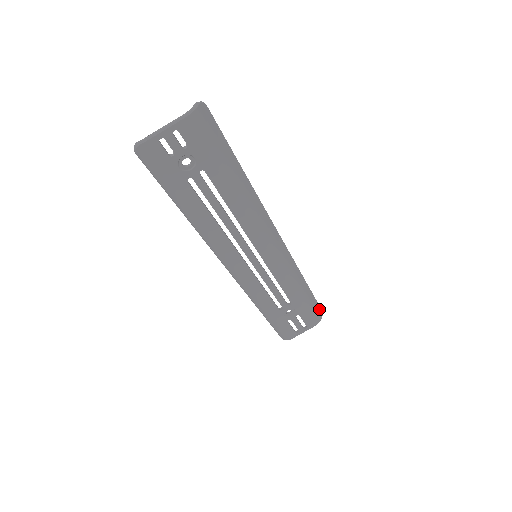
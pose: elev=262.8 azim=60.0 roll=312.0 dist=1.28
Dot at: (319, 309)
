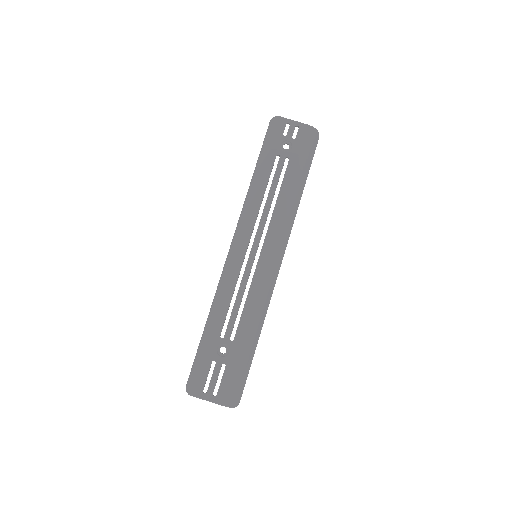
Dot at: (241, 393)
